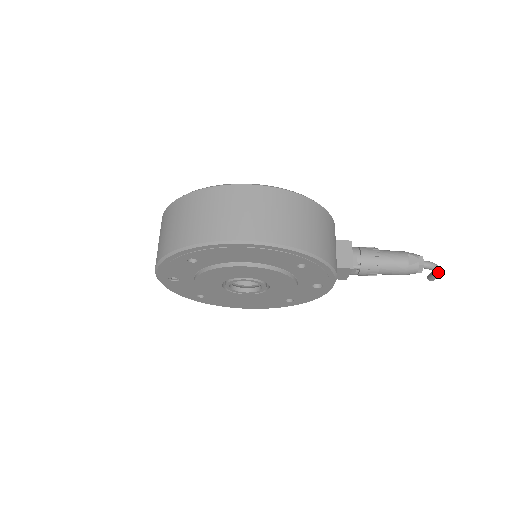
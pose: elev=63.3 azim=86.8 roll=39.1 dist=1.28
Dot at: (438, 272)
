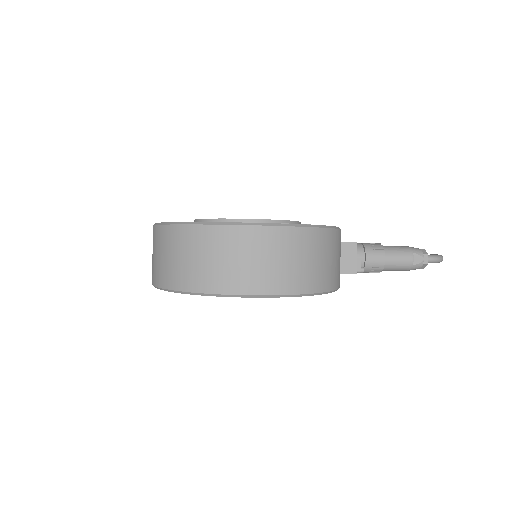
Dot at: occluded
